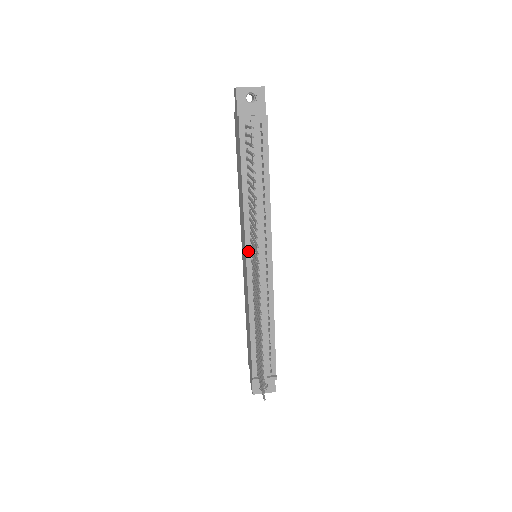
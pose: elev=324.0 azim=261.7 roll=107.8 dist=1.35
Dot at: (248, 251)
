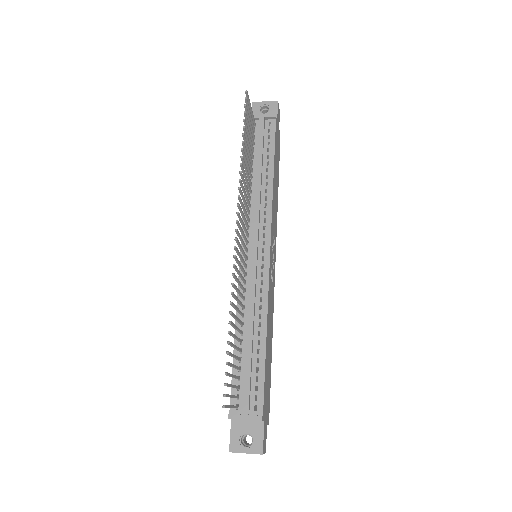
Dot at: (244, 240)
